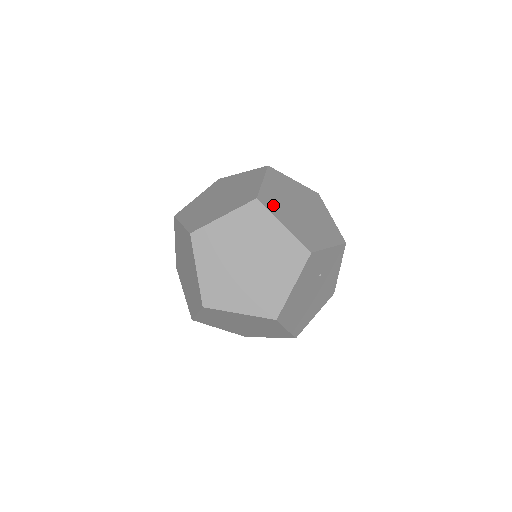
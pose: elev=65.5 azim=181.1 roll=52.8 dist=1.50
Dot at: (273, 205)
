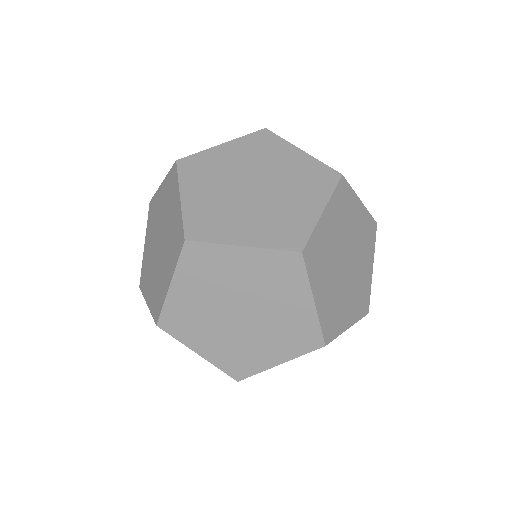
Dot at: (317, 262)
